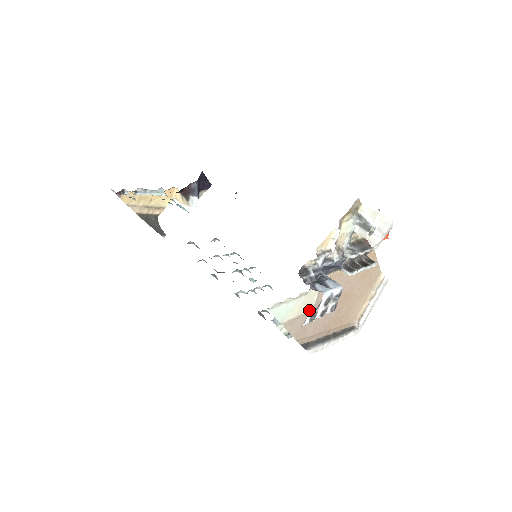
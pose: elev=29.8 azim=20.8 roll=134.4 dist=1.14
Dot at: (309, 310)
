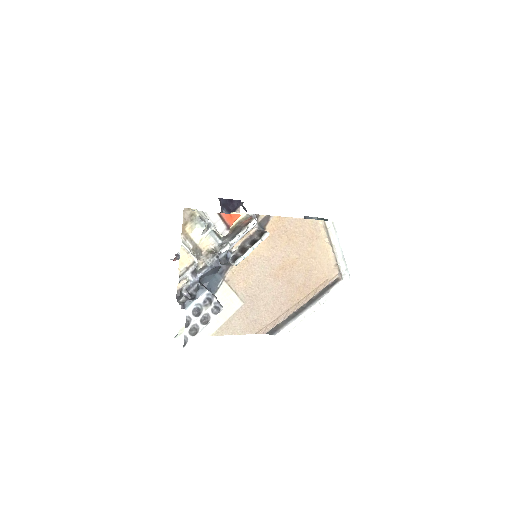
Dot at: (239, 307)
